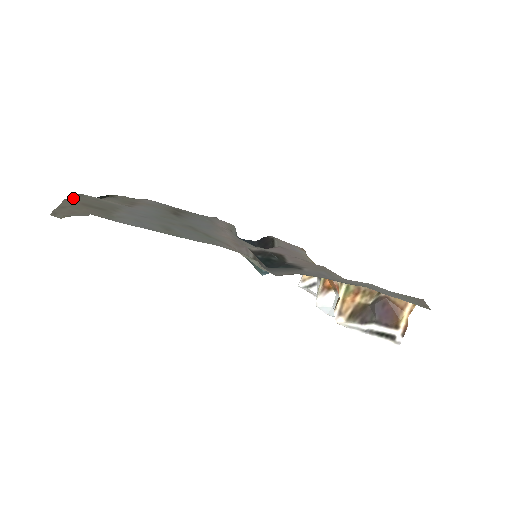
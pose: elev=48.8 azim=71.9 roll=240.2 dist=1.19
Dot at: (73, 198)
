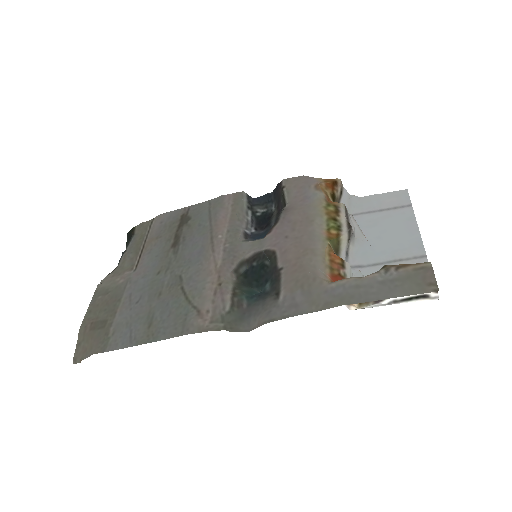
Dot at: (87, 315)
